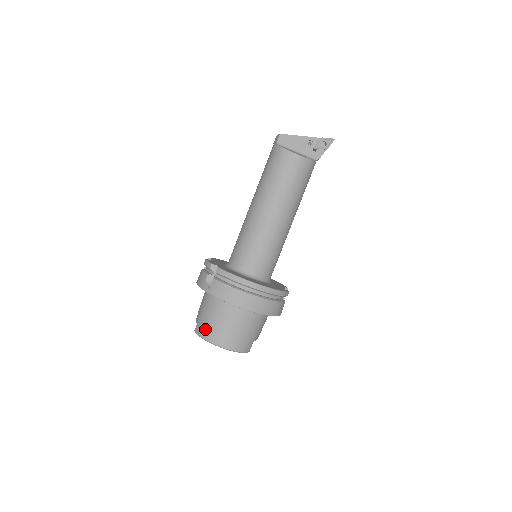
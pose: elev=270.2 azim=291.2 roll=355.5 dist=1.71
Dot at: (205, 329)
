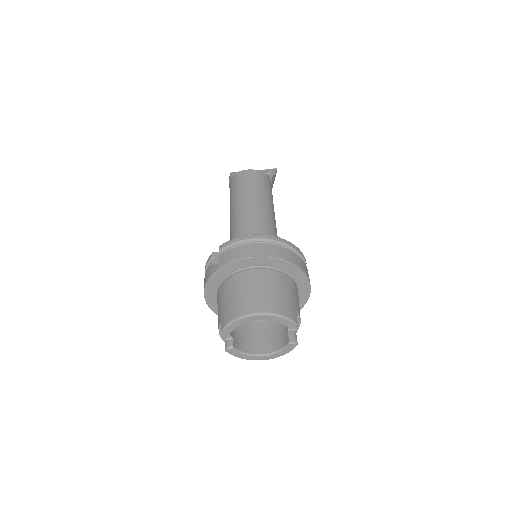
Dot at: (232, 310)
